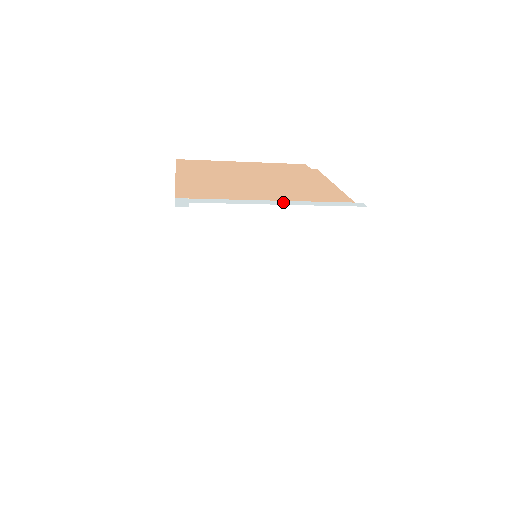
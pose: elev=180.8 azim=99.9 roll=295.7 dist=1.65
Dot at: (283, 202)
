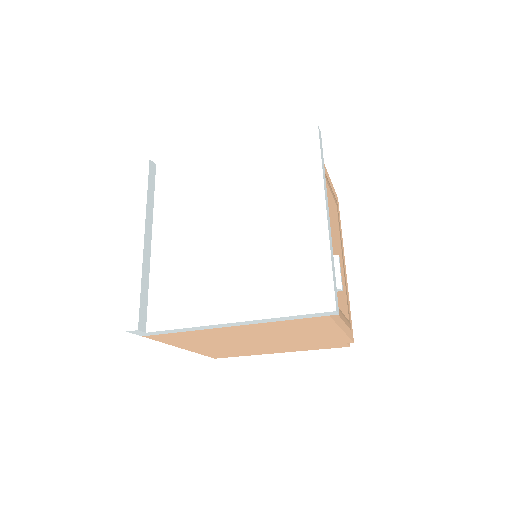
Dot at: occluded
